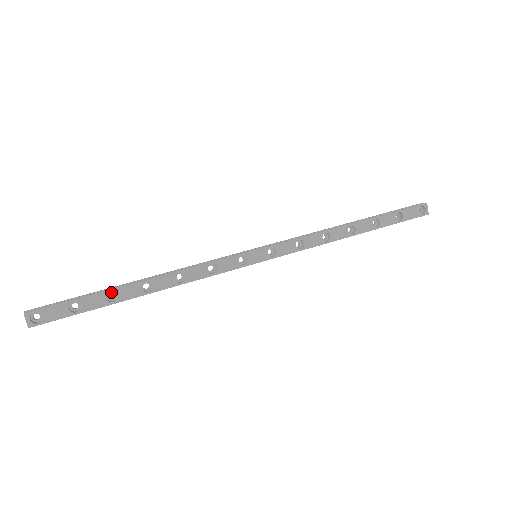
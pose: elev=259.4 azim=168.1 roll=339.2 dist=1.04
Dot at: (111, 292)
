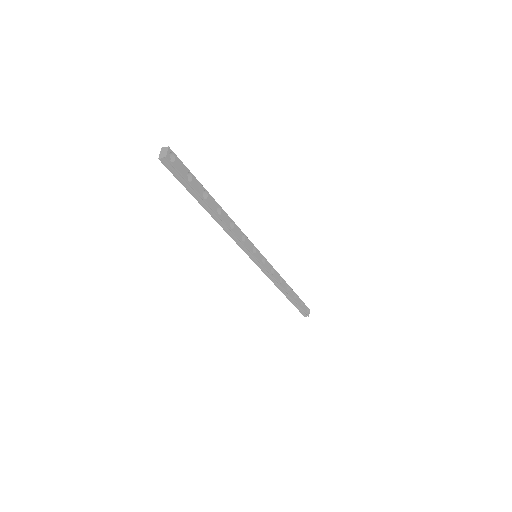
Dot at: occluded
